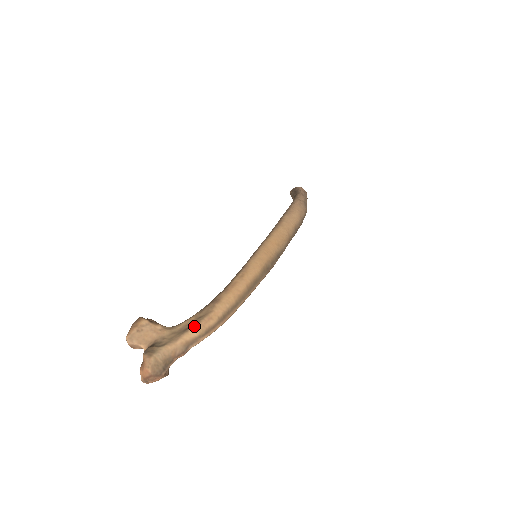
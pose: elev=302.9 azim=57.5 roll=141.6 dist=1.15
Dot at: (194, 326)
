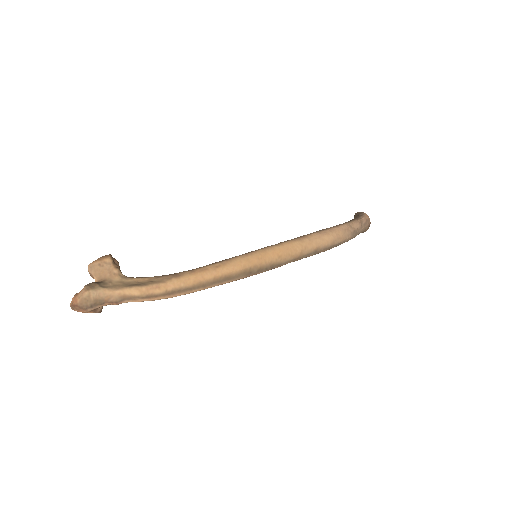
Dot at: (140, 286)
